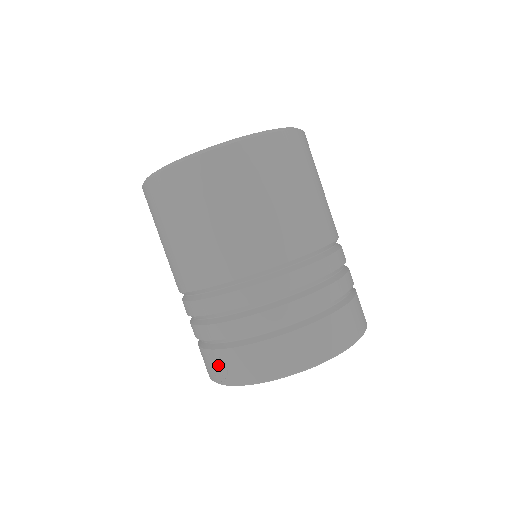
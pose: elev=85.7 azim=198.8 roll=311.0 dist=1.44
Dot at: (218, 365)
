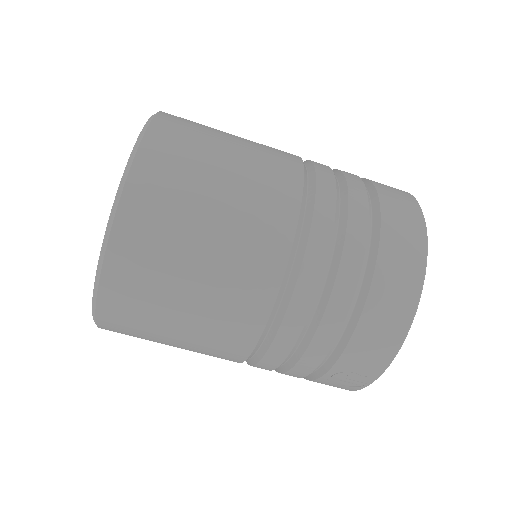
Dot at: (345, 379)
